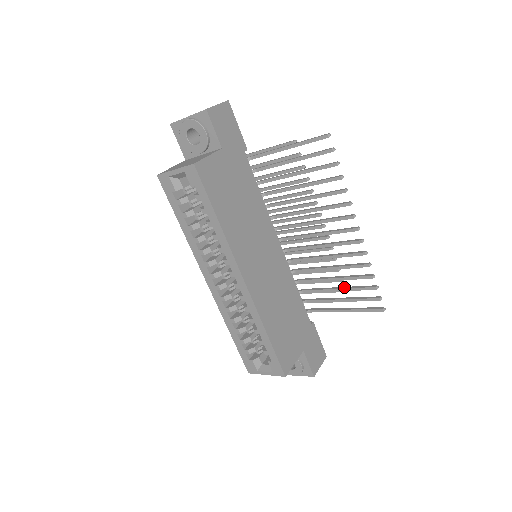
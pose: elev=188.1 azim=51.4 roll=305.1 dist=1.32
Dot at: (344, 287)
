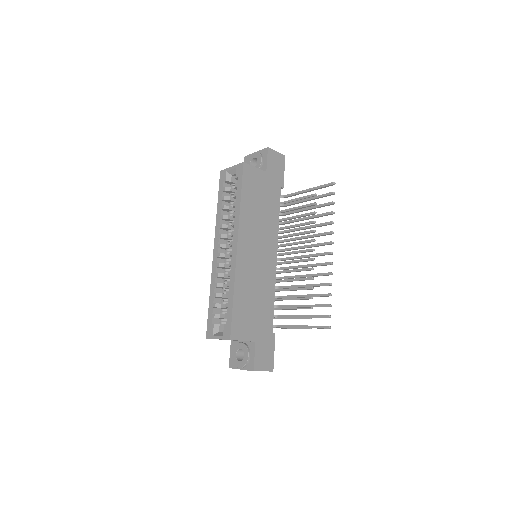
Dot at: occluded
